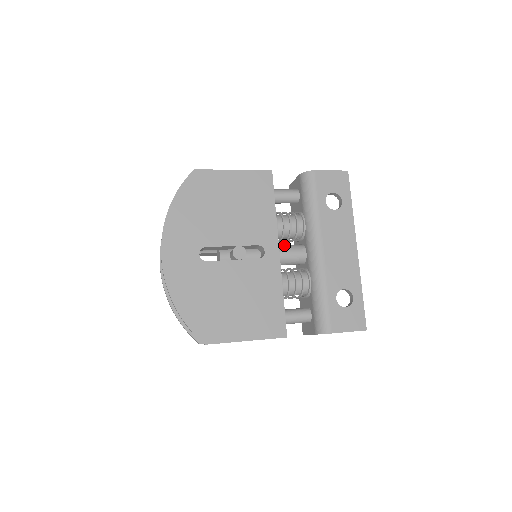
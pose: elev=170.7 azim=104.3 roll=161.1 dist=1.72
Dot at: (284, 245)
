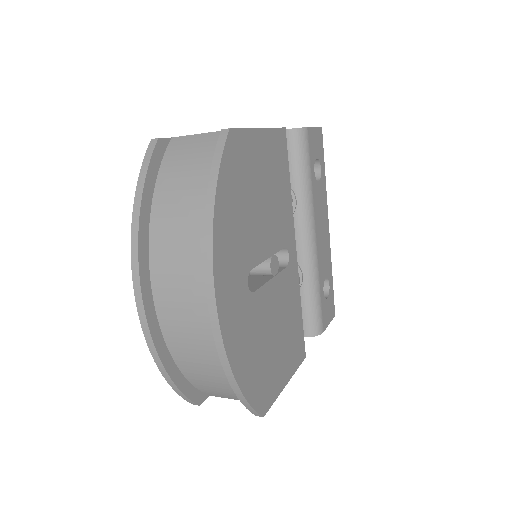
Dot at: occluded
